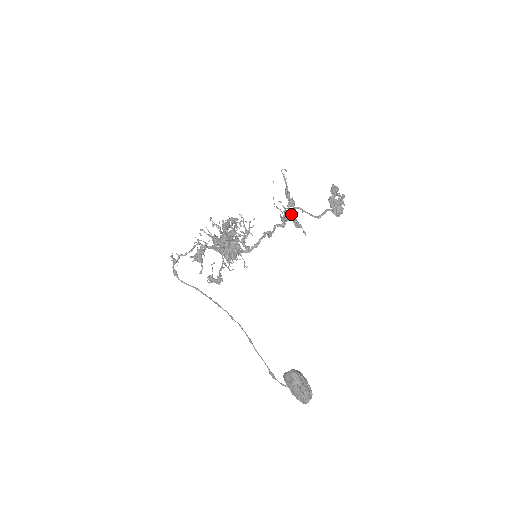
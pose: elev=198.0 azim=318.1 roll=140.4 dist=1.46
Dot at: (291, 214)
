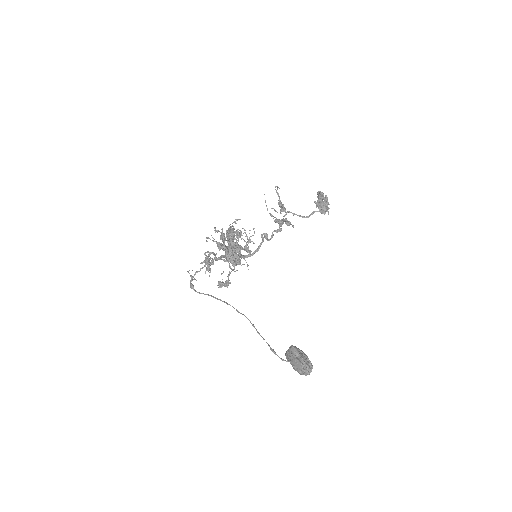
Dot at: occluded
